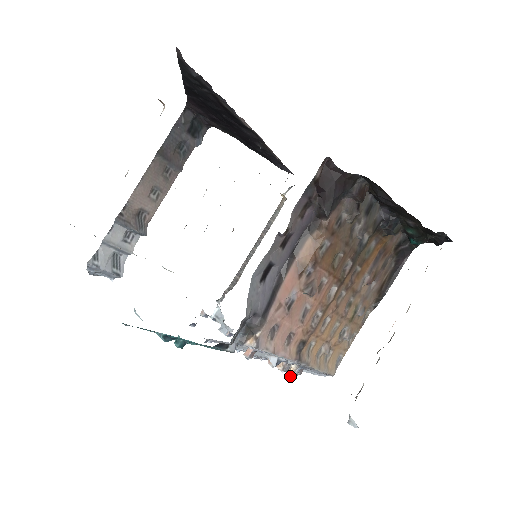
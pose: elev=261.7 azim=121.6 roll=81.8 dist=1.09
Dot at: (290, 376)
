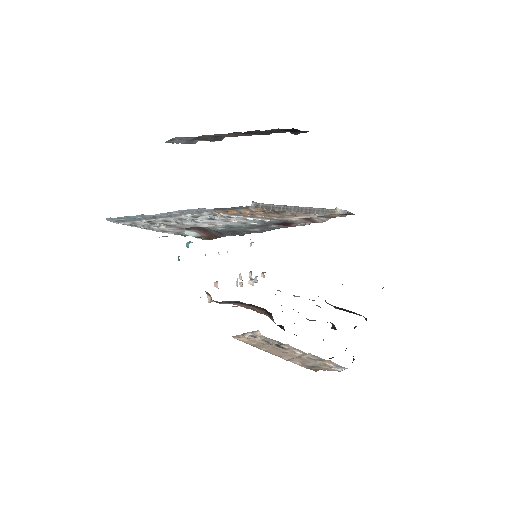
Dot at: occluded
